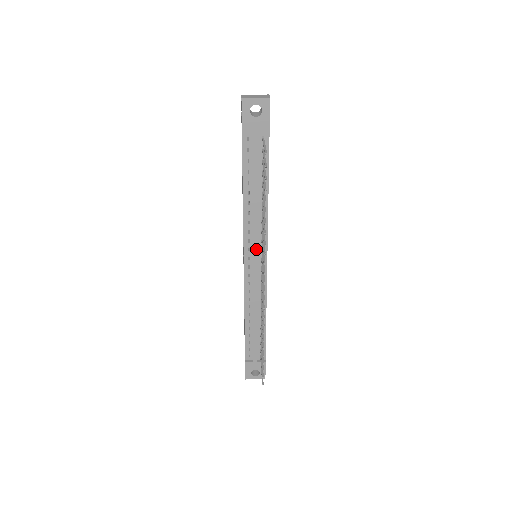
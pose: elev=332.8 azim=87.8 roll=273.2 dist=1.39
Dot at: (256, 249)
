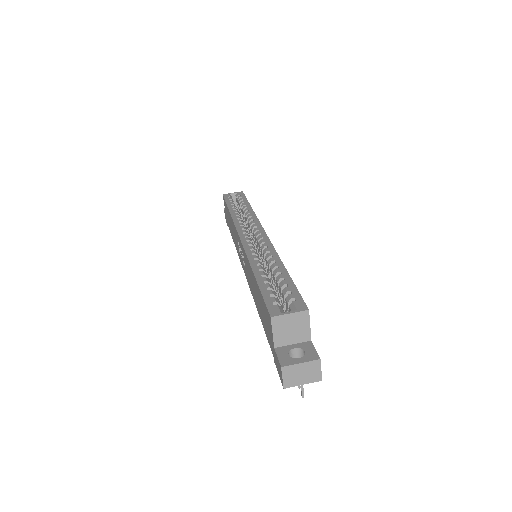
Dot at: occluded
